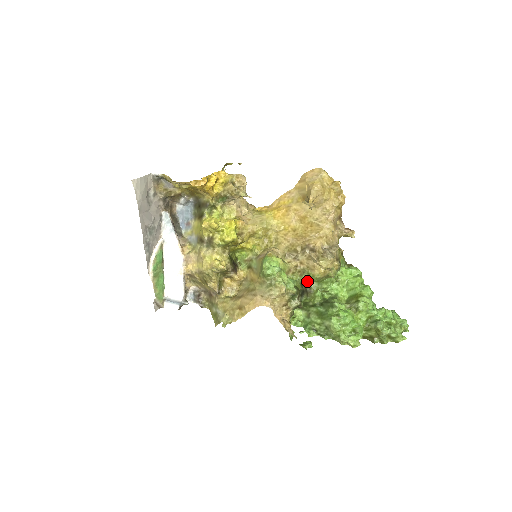
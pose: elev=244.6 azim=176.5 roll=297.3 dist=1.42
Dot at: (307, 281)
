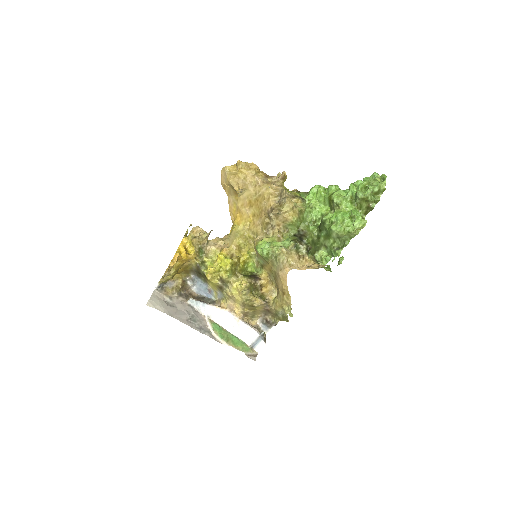
Dot at: (295, 230)
